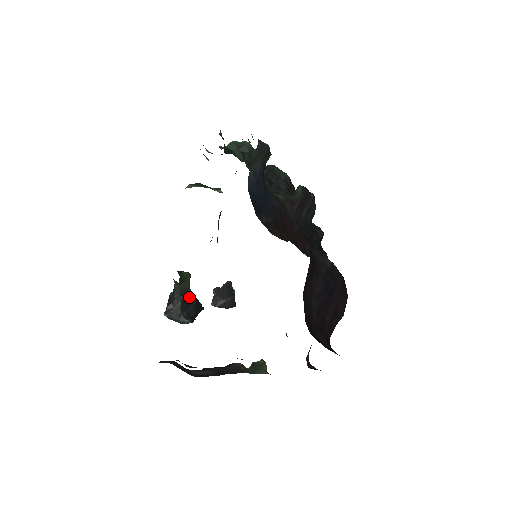
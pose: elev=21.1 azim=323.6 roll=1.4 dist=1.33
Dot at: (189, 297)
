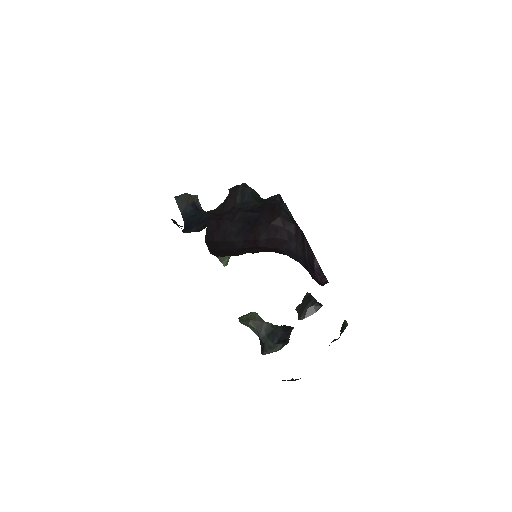
Dot at: (271, 328)
